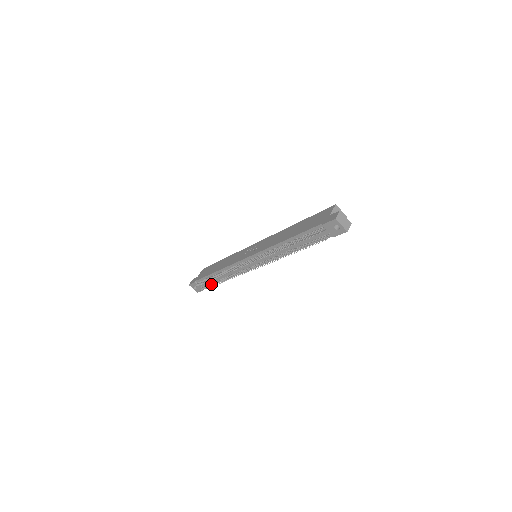
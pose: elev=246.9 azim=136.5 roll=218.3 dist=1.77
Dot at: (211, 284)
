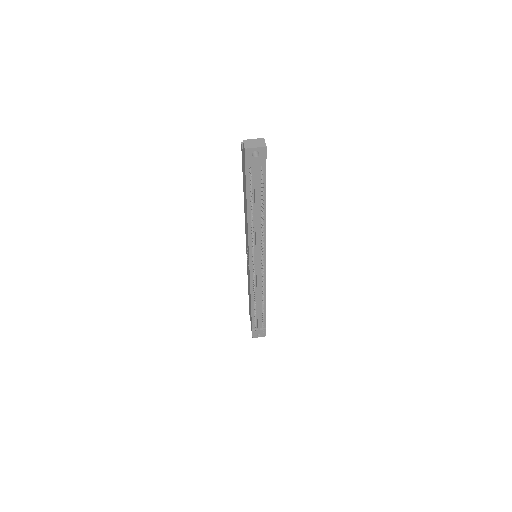
Dot at: occluded
